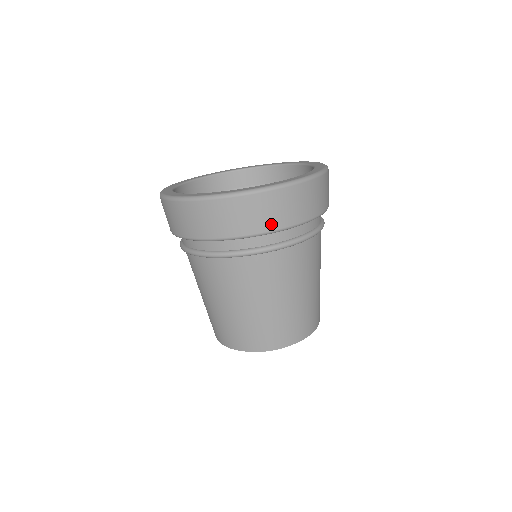
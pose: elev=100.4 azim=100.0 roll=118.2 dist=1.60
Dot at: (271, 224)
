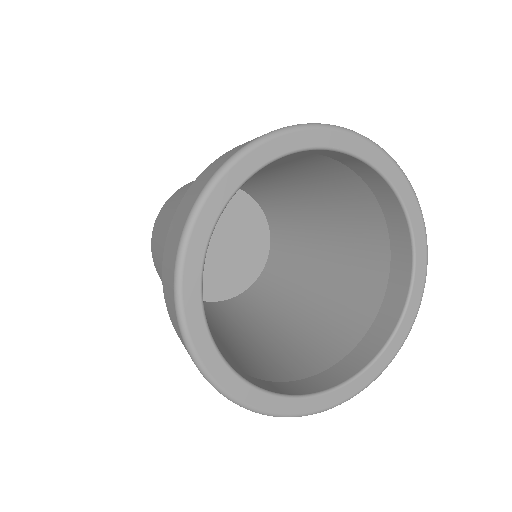
Dot at: occluded
